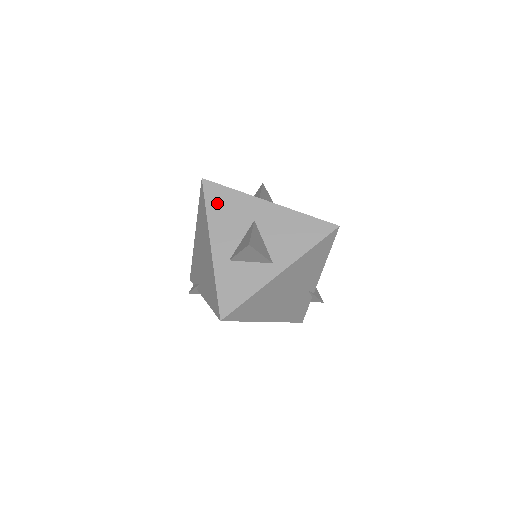
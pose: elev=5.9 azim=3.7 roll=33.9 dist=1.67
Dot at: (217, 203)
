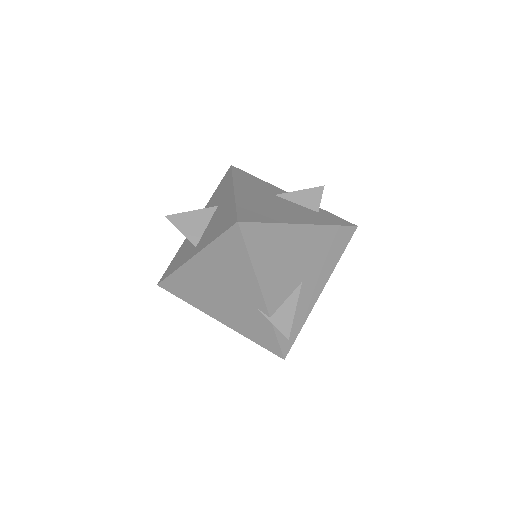
Dot at: (220, 187)
